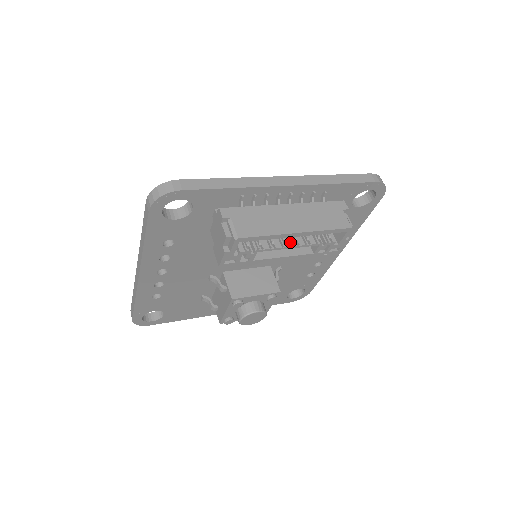
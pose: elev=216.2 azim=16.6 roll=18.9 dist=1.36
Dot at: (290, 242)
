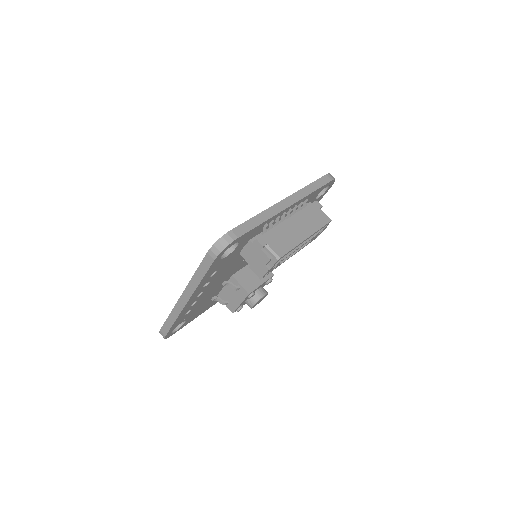
Dot at: occluded
